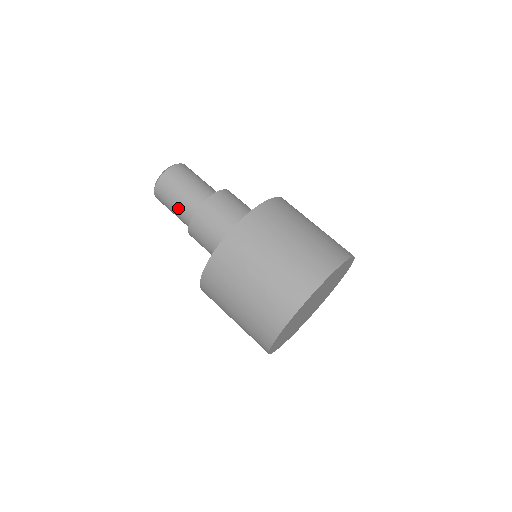
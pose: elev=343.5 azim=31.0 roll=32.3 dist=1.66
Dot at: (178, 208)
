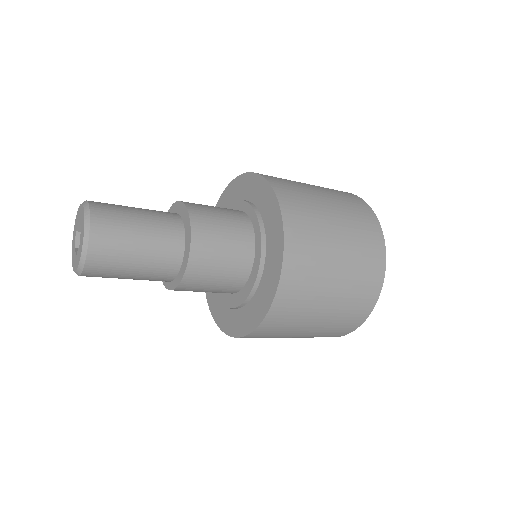
Dot at: (141, 277)
